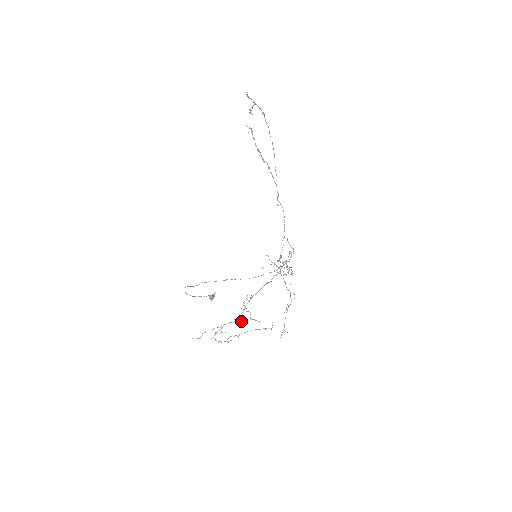
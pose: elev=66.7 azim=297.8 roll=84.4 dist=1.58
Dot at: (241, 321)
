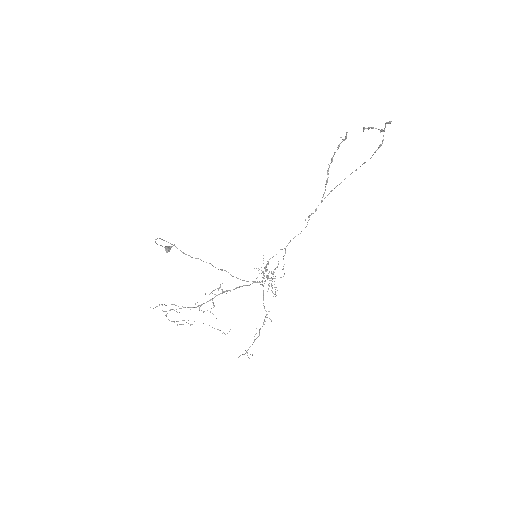
Dot at: (201, 310)
